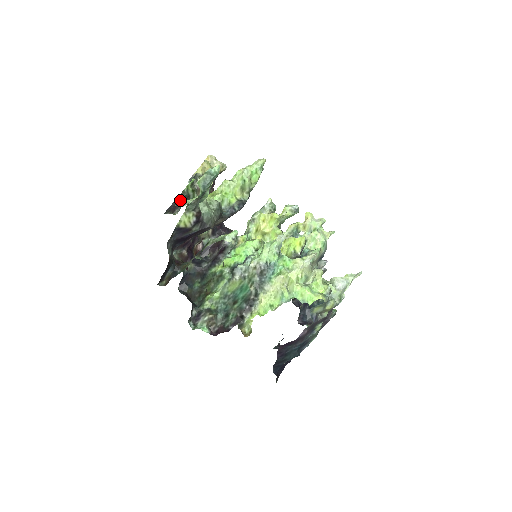
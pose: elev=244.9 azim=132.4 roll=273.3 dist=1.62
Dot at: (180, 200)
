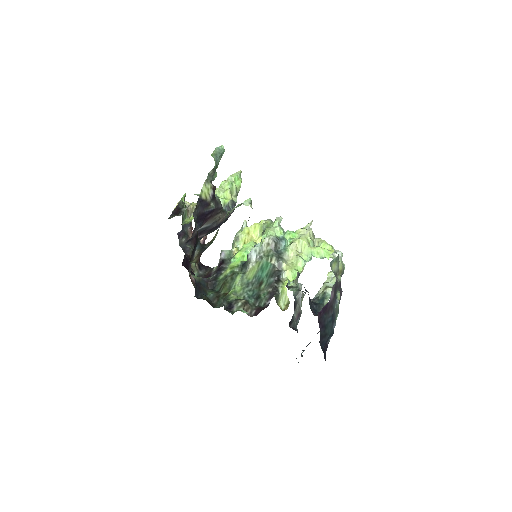
Dot at: (179, 209)
